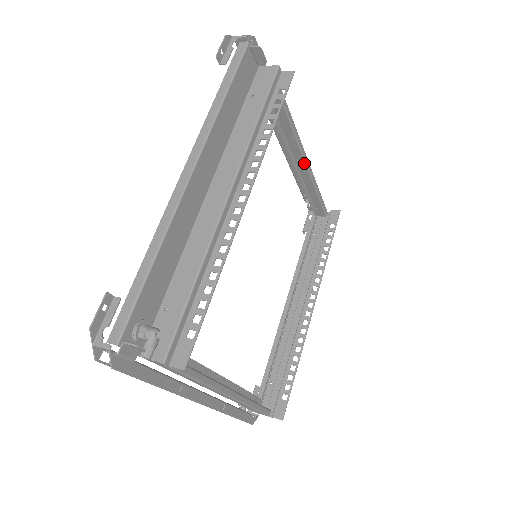
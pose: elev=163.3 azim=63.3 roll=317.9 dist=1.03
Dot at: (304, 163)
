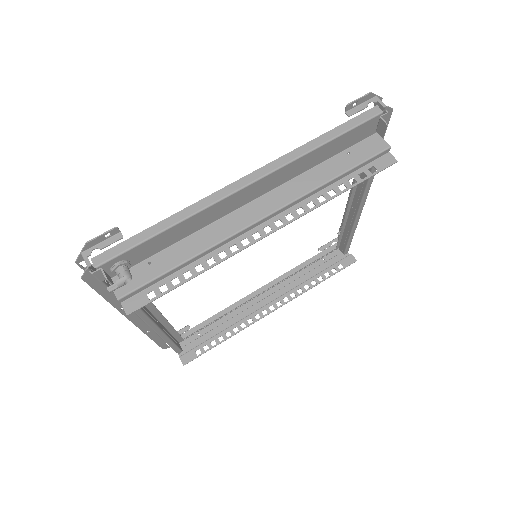
Dot at: (356, 214)
